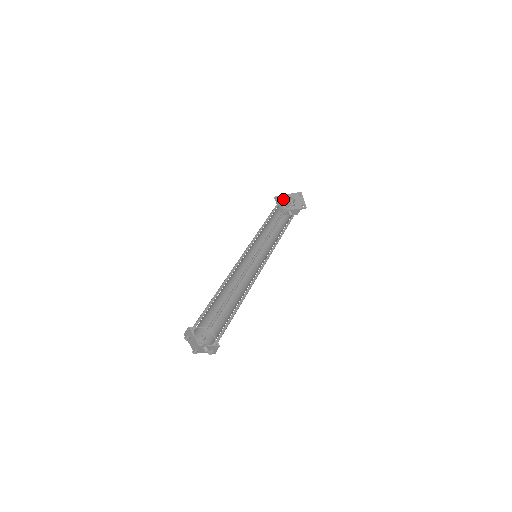
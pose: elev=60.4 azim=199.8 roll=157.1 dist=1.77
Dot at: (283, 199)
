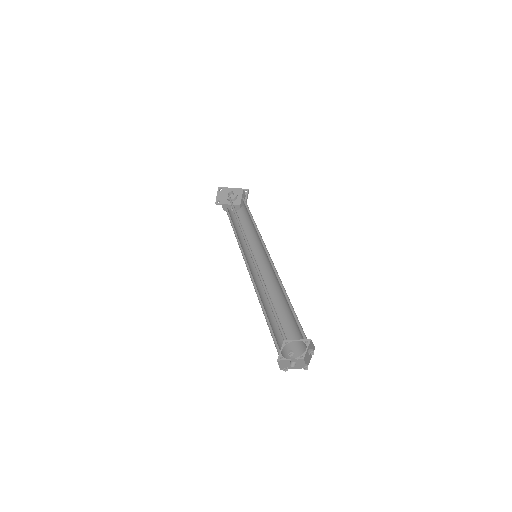
Dot at: (225, 192)
